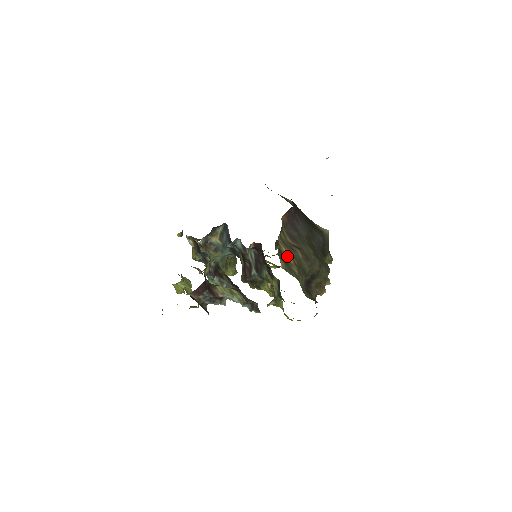
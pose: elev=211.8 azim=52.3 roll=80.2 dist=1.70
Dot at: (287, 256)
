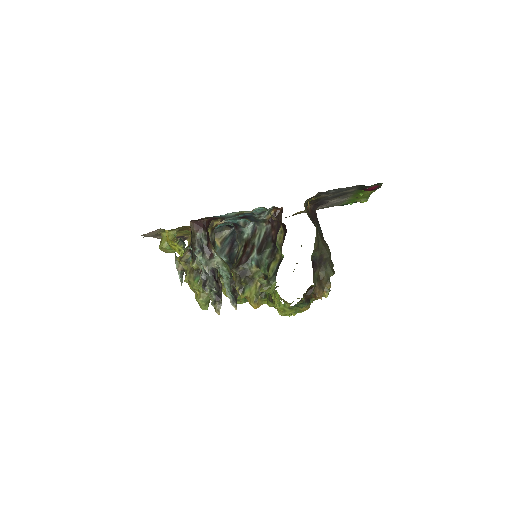
Dot at: occluded
